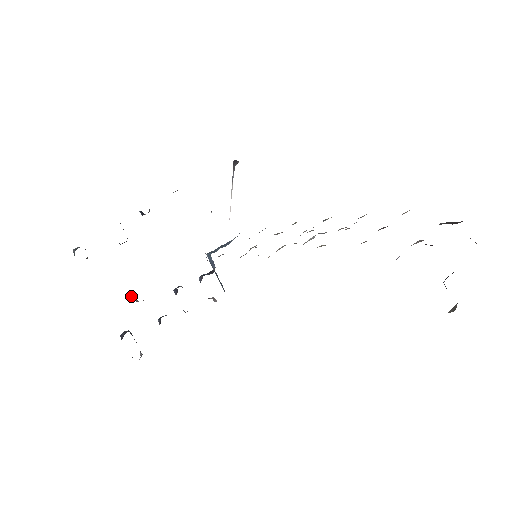
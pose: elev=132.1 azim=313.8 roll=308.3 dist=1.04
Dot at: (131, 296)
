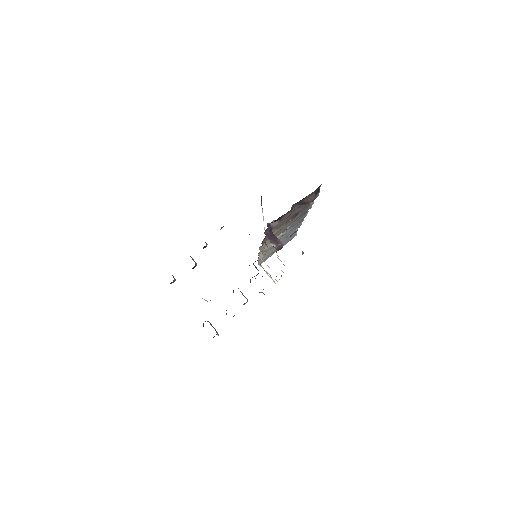
Dot at: occluded
